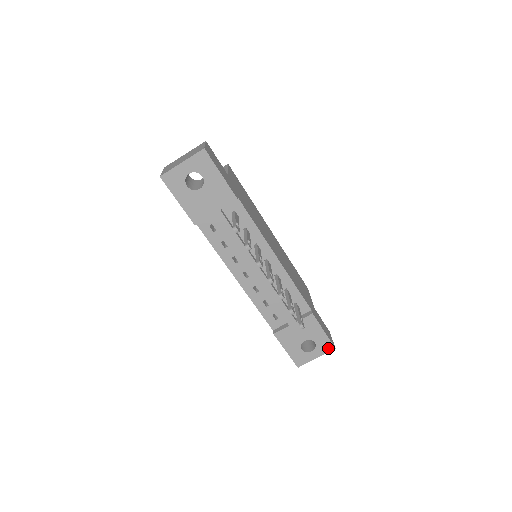
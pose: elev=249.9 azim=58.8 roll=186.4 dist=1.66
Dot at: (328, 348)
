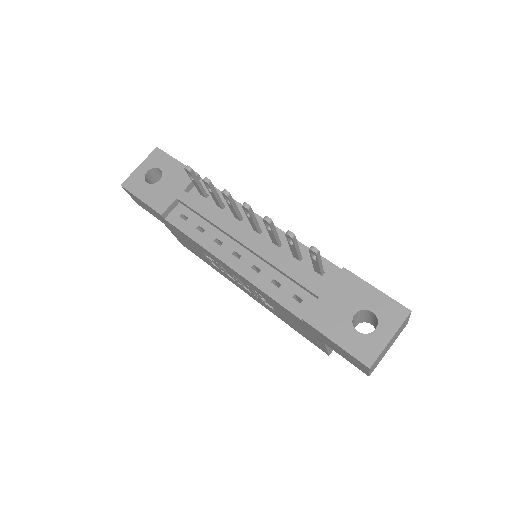
Dot at: (399, 314)
